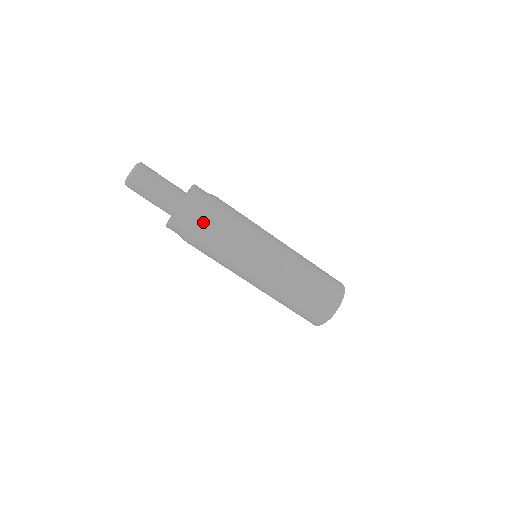
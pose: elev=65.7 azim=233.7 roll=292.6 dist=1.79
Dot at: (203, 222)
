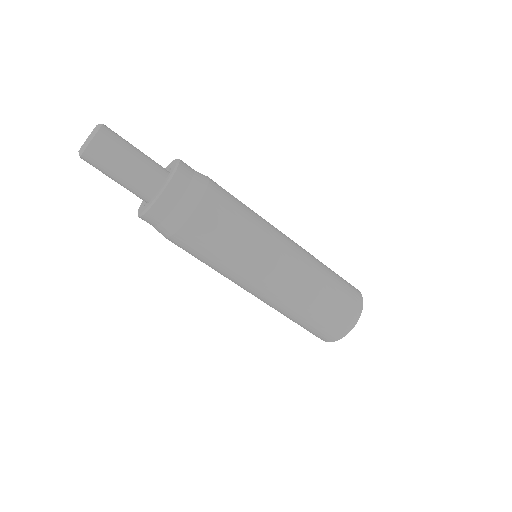
Dot at: (201, 201)
